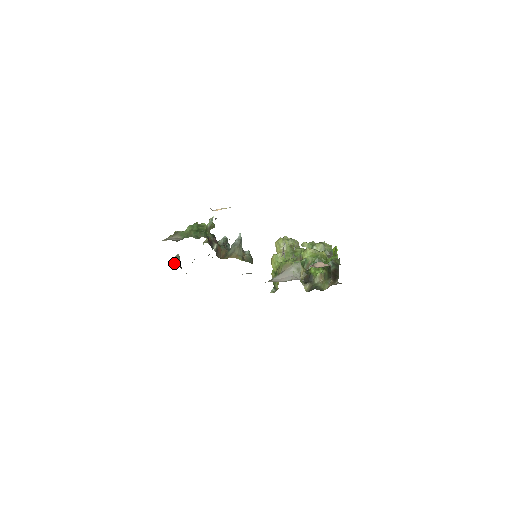
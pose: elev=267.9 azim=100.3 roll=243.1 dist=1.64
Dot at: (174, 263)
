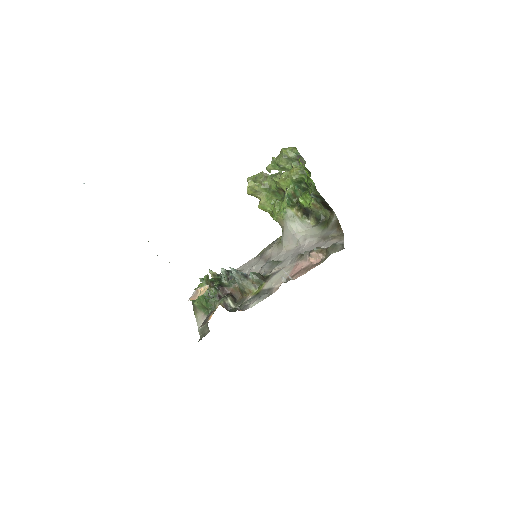
Dot at: occluded
